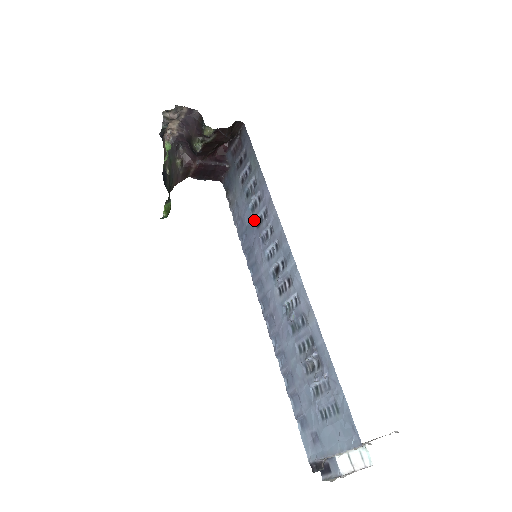
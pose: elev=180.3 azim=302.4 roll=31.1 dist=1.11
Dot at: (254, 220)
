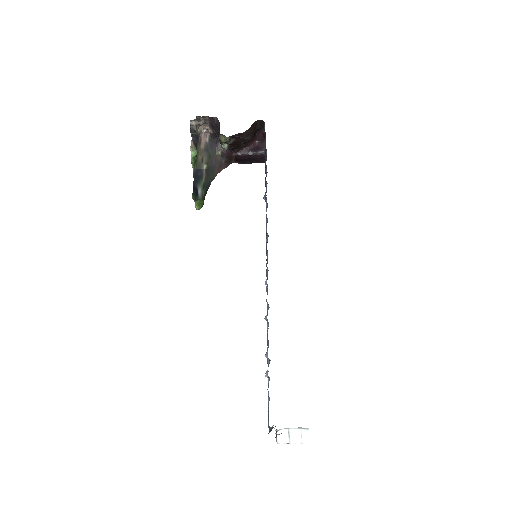
Dot at: (266, 218)
